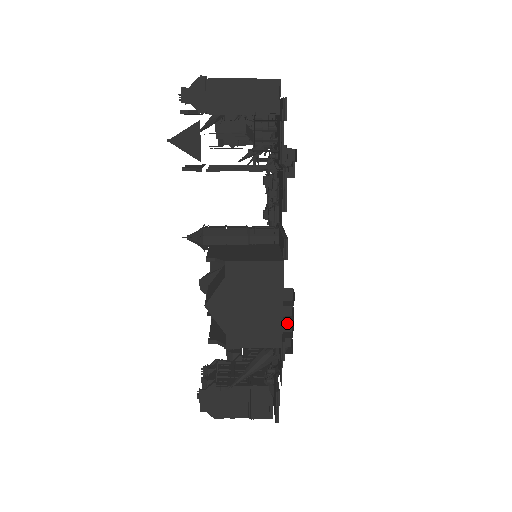
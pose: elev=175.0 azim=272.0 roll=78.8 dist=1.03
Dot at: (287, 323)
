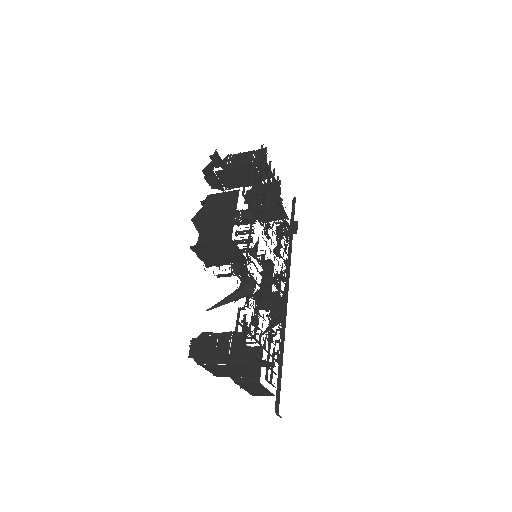
Dot at: (268, 291)
